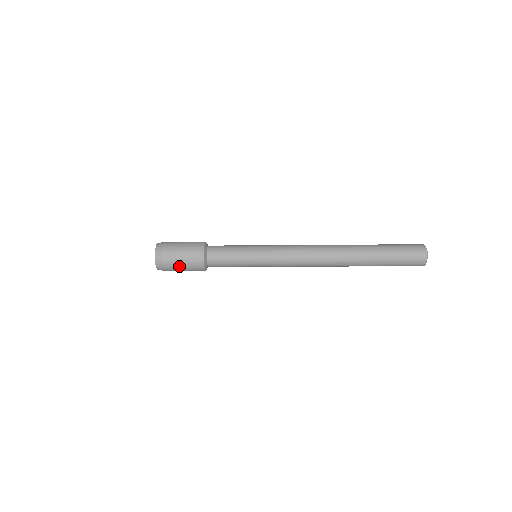
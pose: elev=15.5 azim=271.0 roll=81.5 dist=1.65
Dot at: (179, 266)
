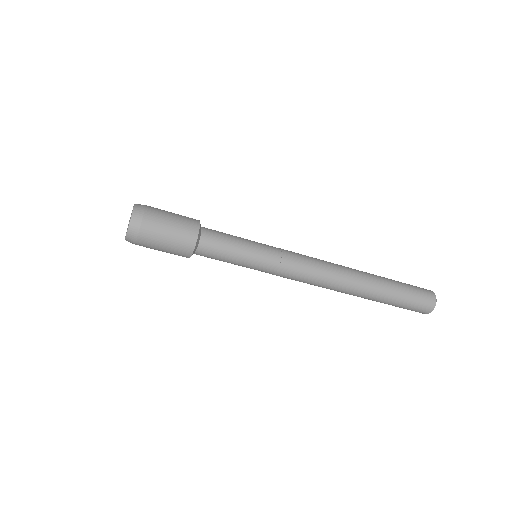
Dot at: (158, 247)
